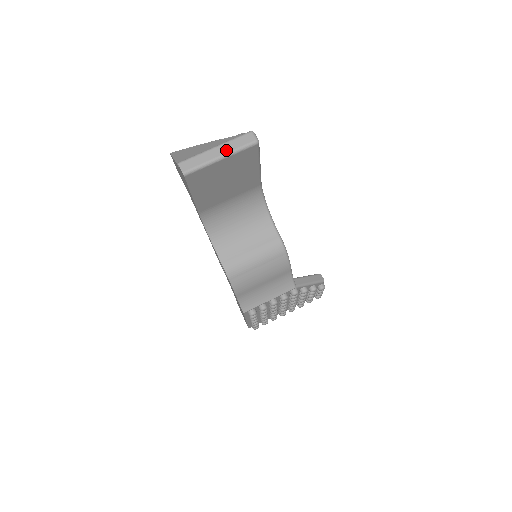
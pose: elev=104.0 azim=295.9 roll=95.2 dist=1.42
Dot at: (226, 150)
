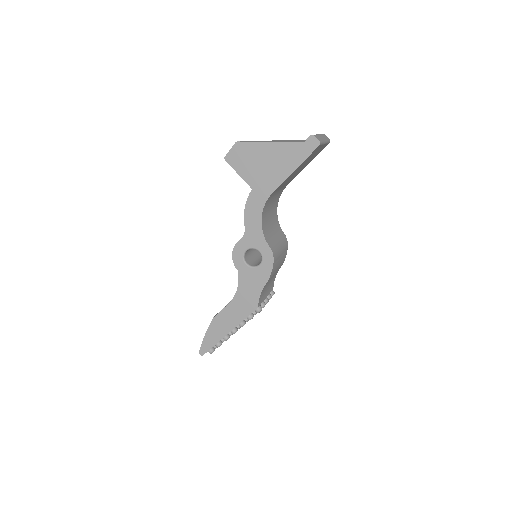
Dot at: (325, 139)
